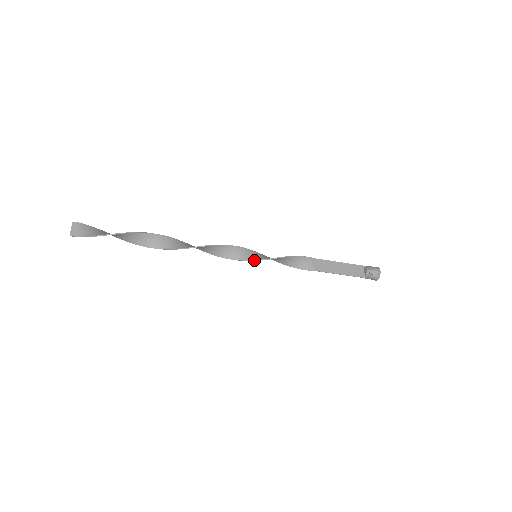
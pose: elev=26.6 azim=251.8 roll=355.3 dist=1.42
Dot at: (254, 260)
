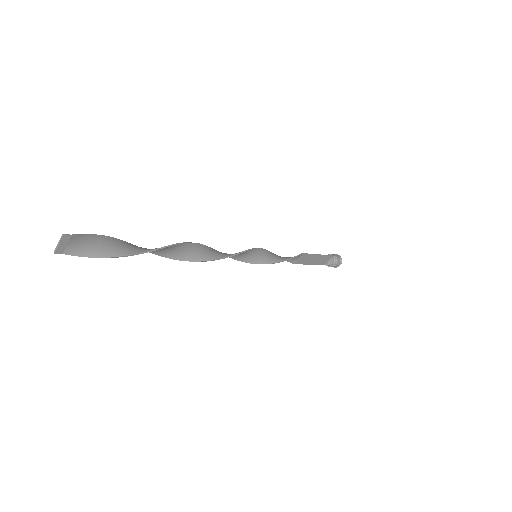
Dot at: (252, 263)
